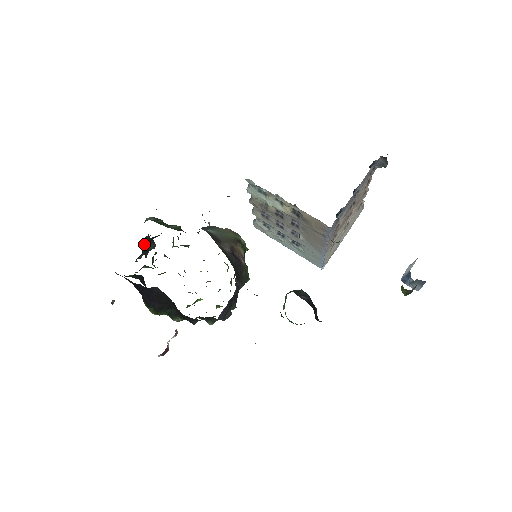
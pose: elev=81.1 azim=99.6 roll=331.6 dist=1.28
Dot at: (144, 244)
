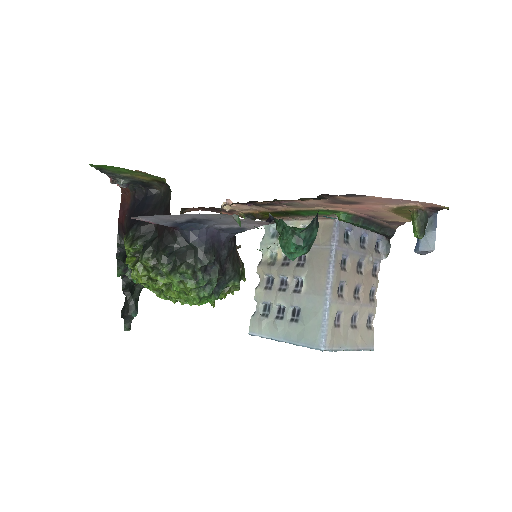
Dot at: (133, 290)
